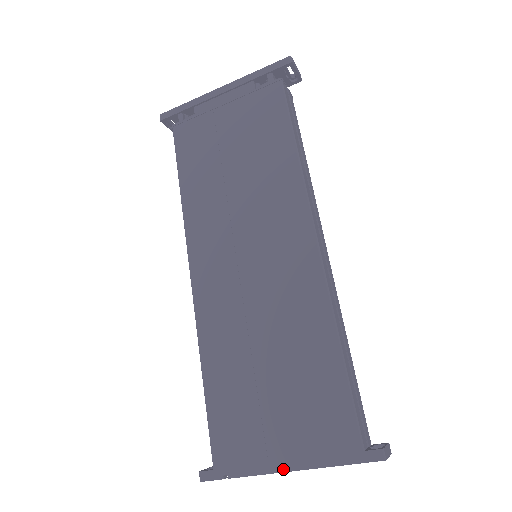
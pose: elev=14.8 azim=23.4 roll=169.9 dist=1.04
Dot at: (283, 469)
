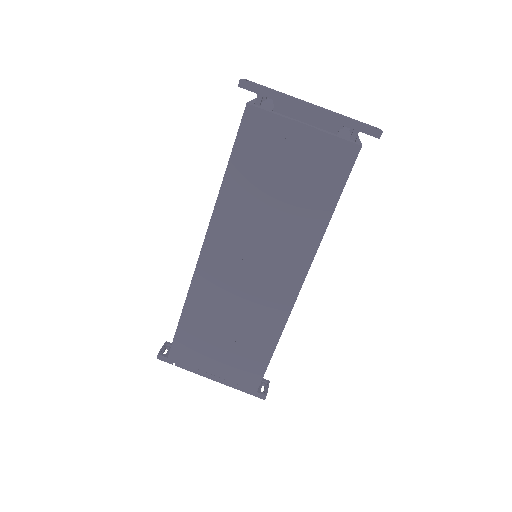
Dot at: (210, 378)
